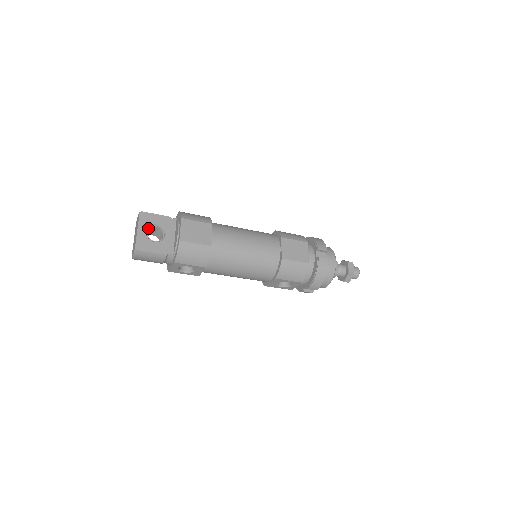
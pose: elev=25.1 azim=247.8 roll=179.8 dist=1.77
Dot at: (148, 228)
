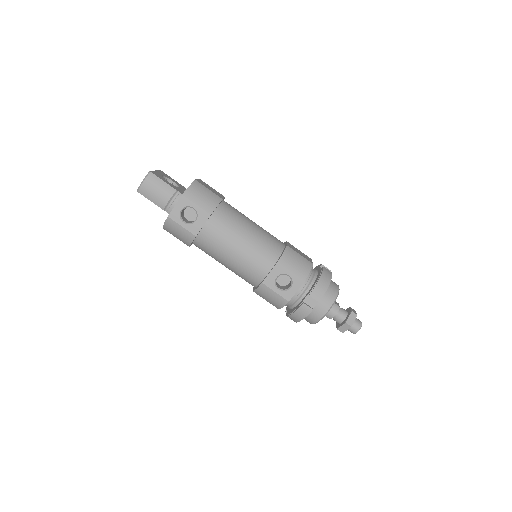
Dot at: (164, 178)
